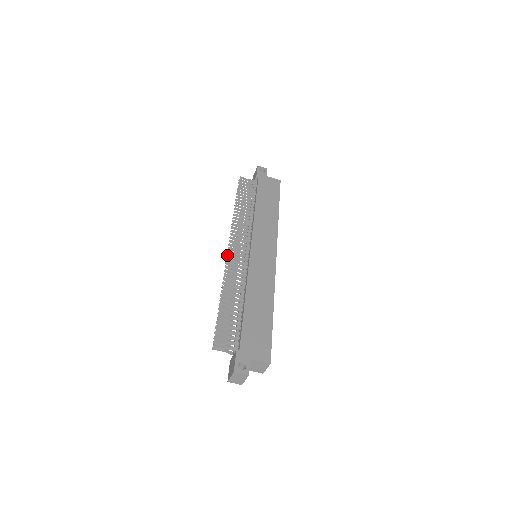
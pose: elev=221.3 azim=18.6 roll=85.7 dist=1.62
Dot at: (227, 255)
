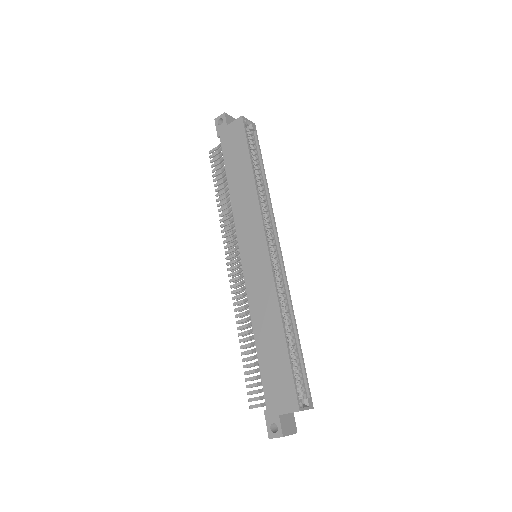
Dot at: occluded
